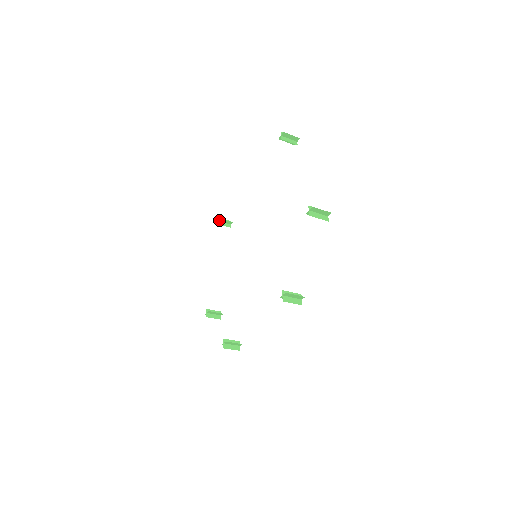
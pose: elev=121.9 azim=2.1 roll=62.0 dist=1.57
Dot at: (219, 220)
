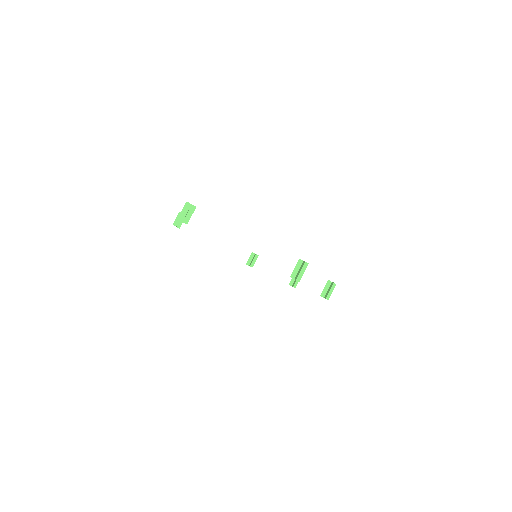
Dot at: (177, 225)
